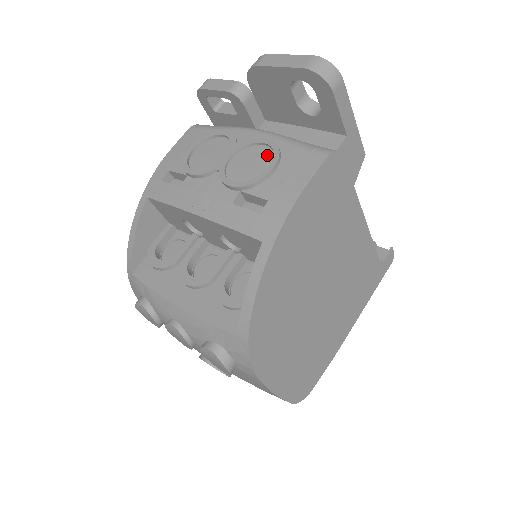
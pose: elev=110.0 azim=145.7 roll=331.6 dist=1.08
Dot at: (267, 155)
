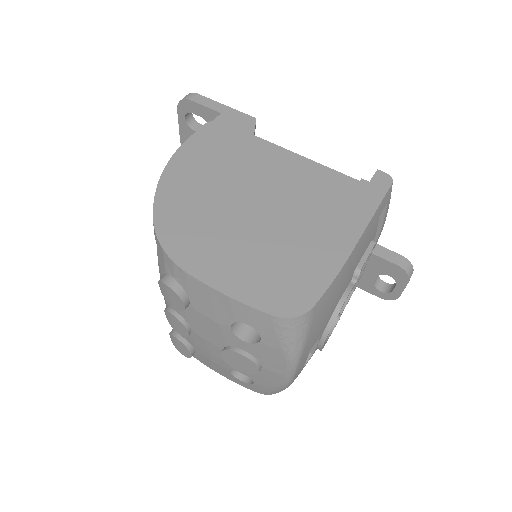
Dot at: occluded
